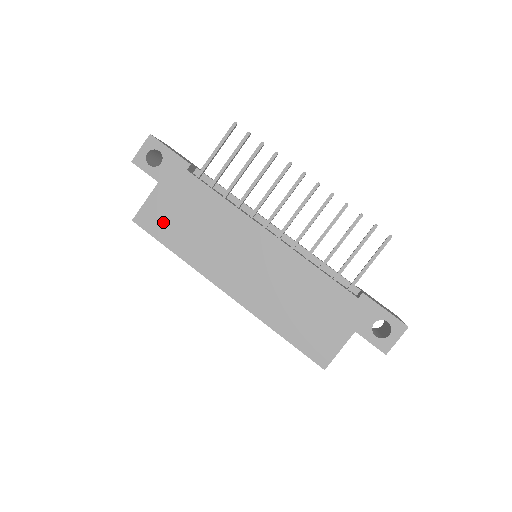
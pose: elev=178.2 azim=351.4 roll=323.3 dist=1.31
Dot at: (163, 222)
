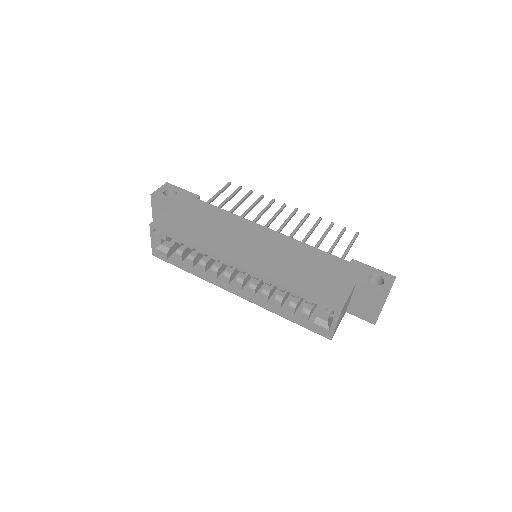
Dot at: (178, 225)
